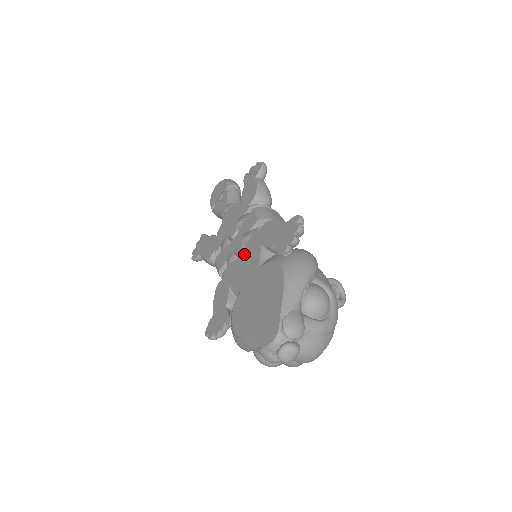
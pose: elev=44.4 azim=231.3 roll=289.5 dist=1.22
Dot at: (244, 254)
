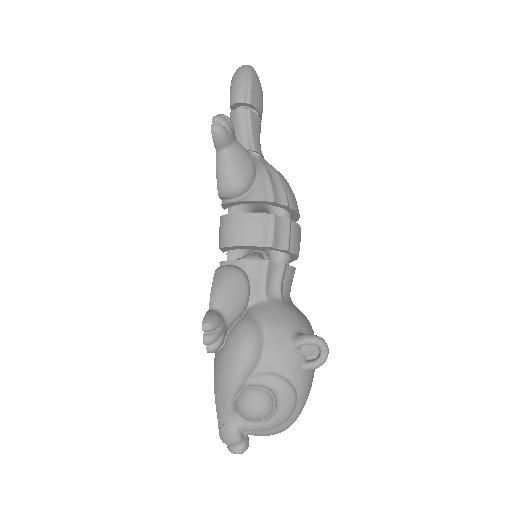
Dot at: occluded
